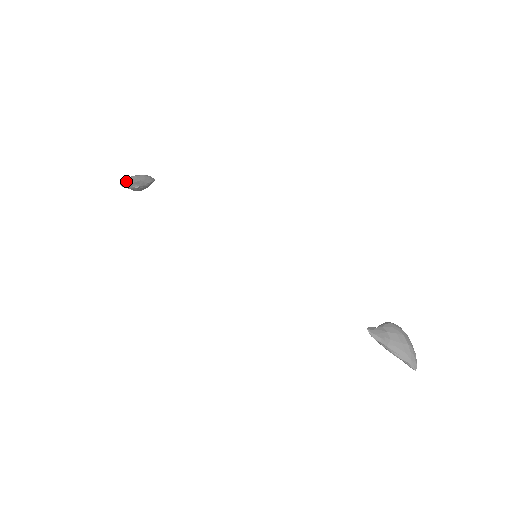
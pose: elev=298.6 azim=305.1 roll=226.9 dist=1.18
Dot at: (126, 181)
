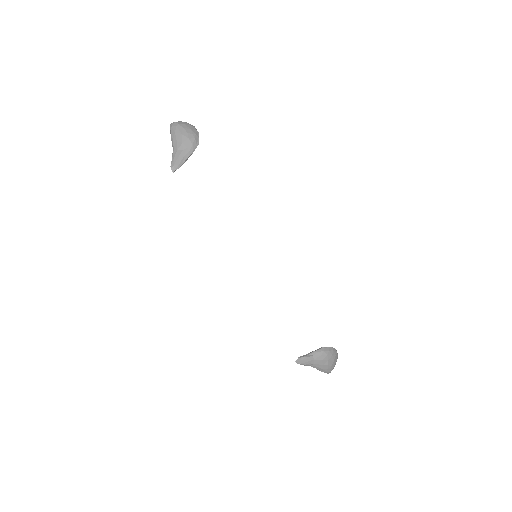
Dot at: (173, 135)
